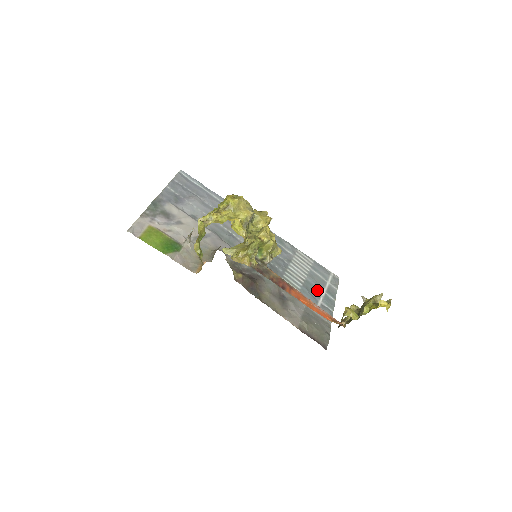
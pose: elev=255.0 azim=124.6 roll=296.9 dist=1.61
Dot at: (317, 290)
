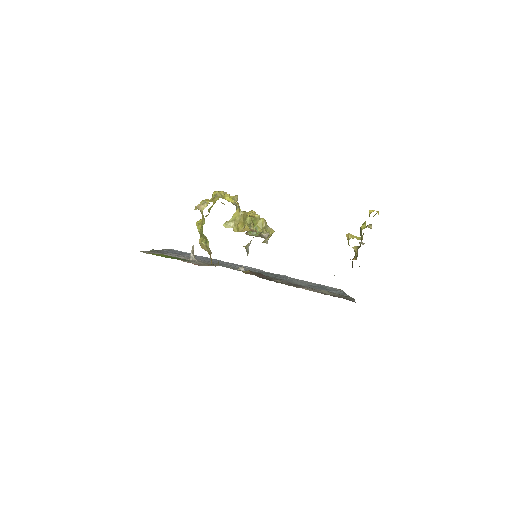
Dot at: (325, 288)
